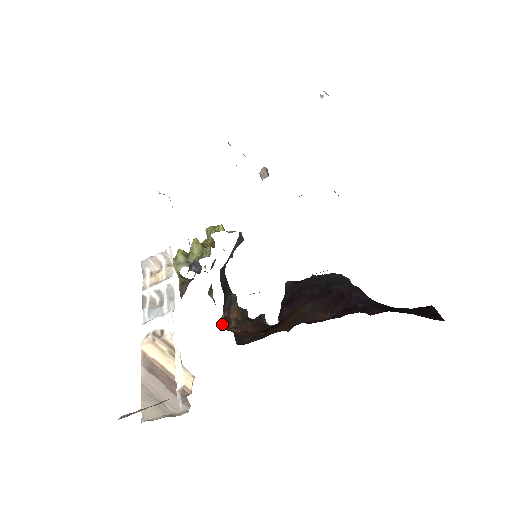
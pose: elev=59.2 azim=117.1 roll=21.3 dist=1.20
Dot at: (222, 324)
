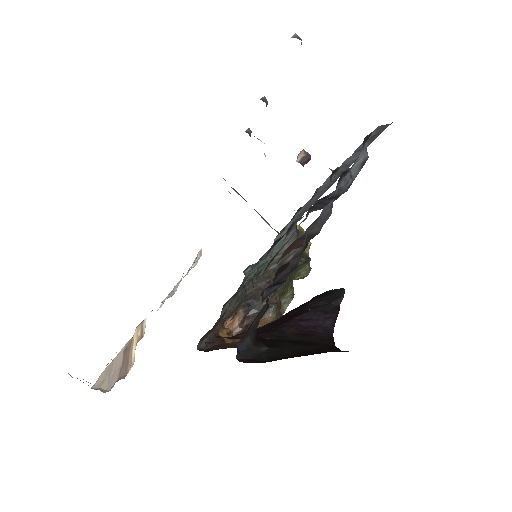
Dot at: (234, 331)
